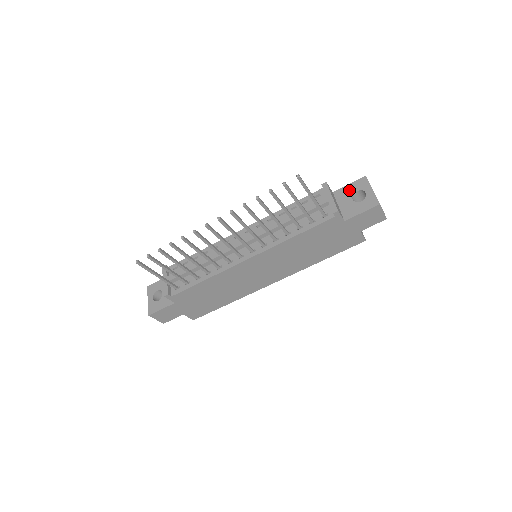
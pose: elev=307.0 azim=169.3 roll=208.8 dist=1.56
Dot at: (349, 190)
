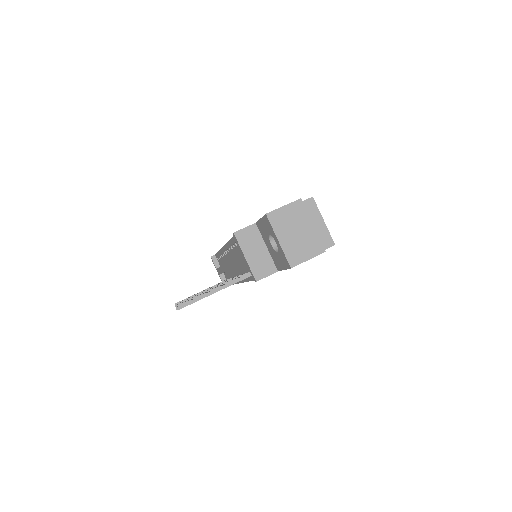
Dot at: (264, 229)
